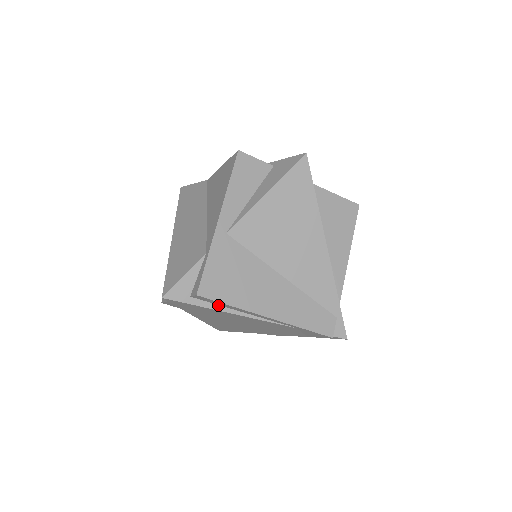
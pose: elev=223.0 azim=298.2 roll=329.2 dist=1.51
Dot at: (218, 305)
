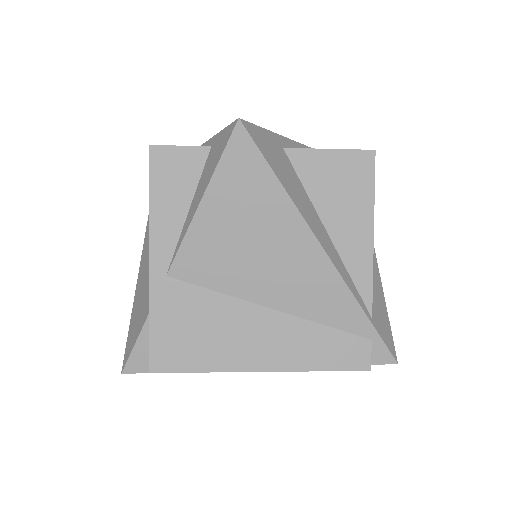
Dot at: occluded
